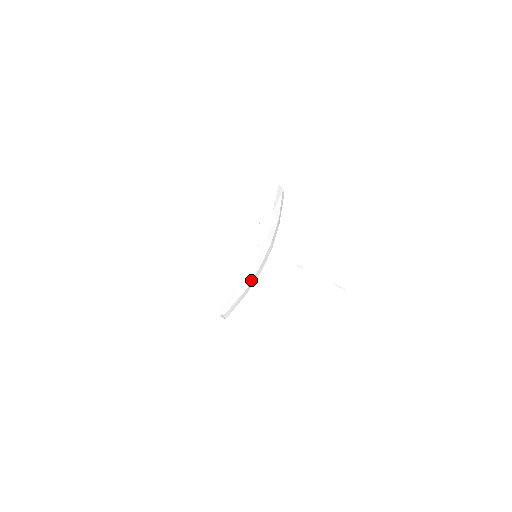
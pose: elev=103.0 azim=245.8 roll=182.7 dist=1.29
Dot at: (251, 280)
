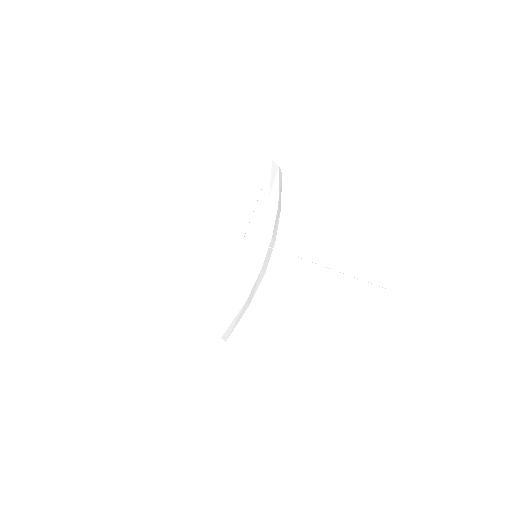
Dot at: (251, 288)
